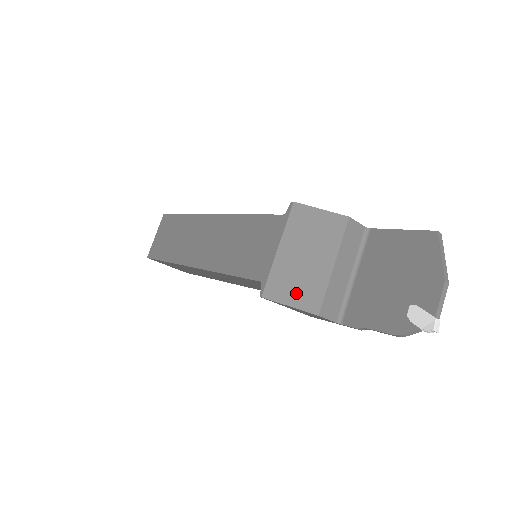
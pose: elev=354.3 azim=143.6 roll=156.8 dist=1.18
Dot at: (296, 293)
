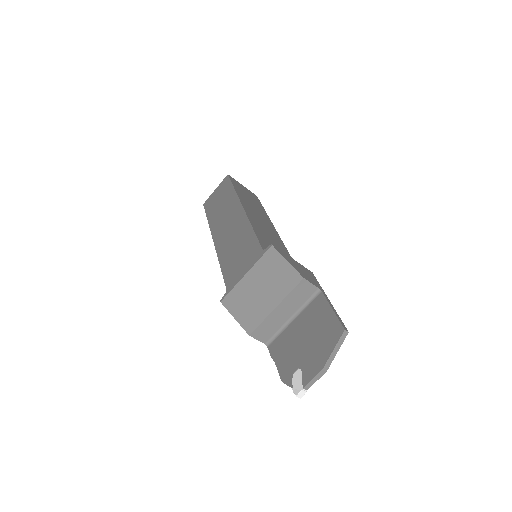
Dot at: (243, 312)
